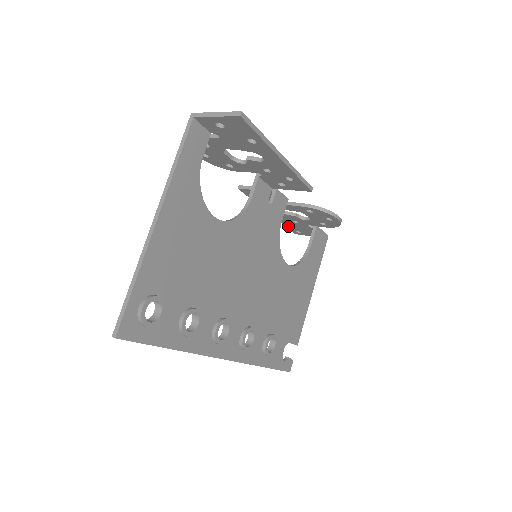
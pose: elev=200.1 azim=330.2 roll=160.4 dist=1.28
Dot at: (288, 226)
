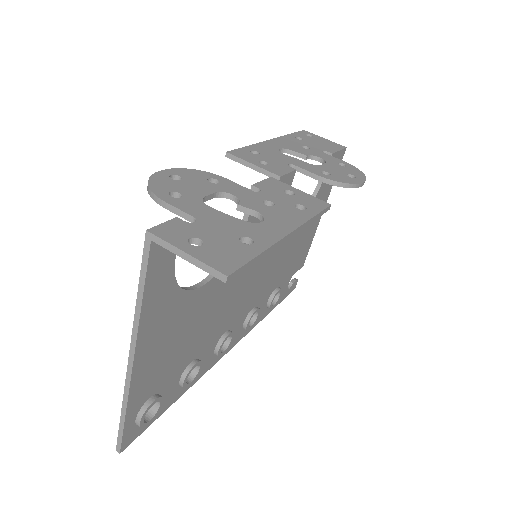
Dot at: occluded
